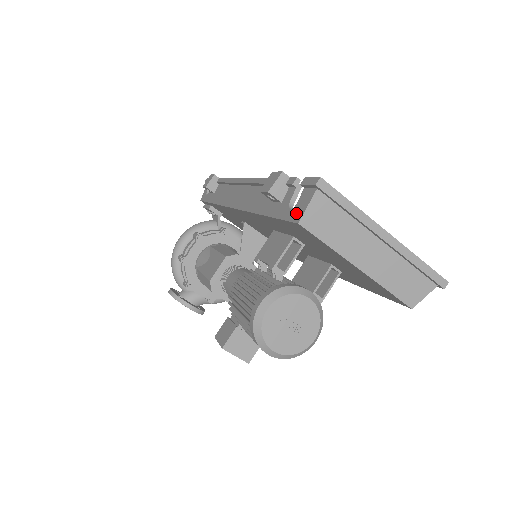
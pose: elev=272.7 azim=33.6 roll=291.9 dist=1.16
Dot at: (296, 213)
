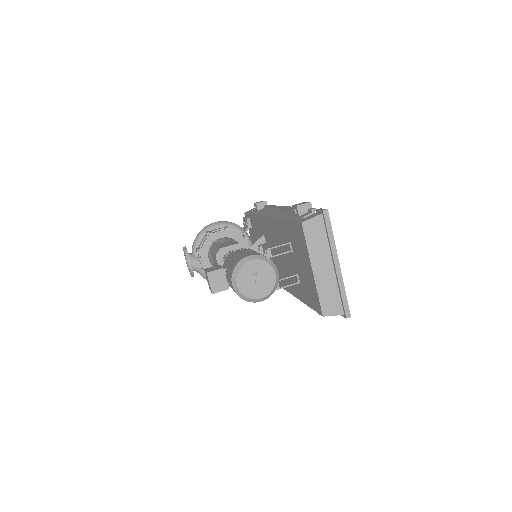
Dot at: (304, 219)
